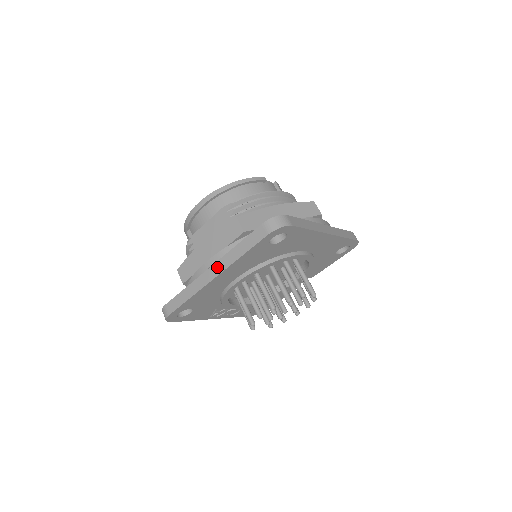
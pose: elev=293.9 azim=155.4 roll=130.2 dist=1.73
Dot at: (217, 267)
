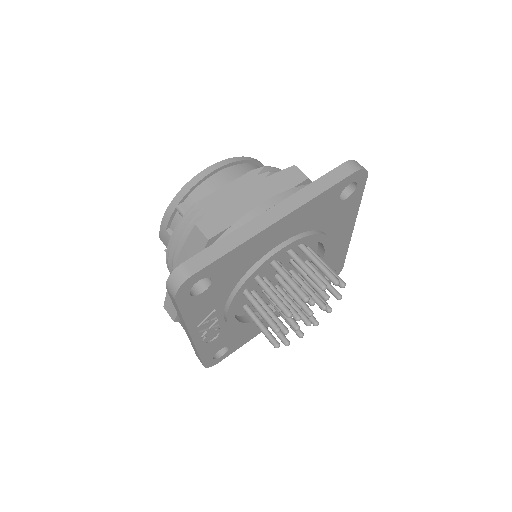
Dot at: (282, 208)
